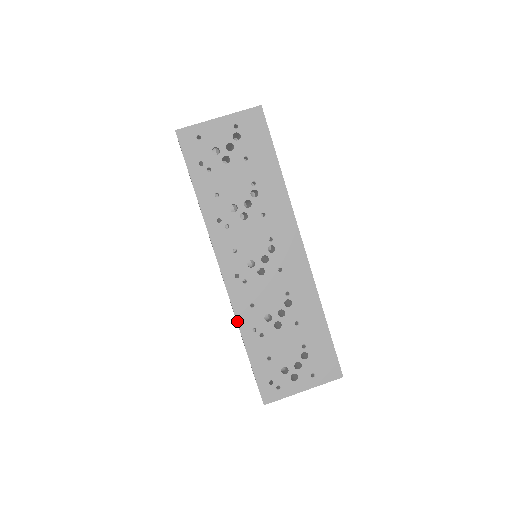
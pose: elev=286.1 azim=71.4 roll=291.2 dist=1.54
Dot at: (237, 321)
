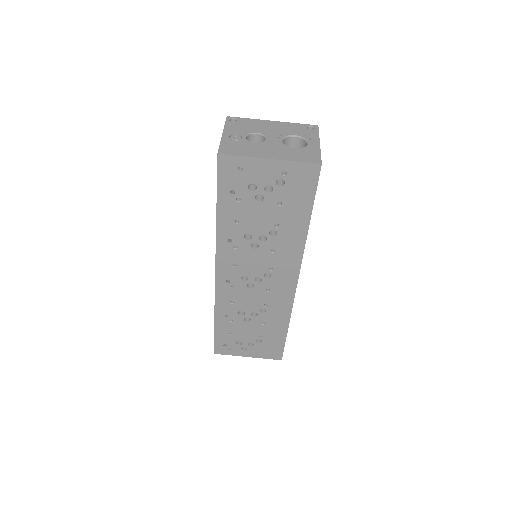
Dot at: (215, 307)
